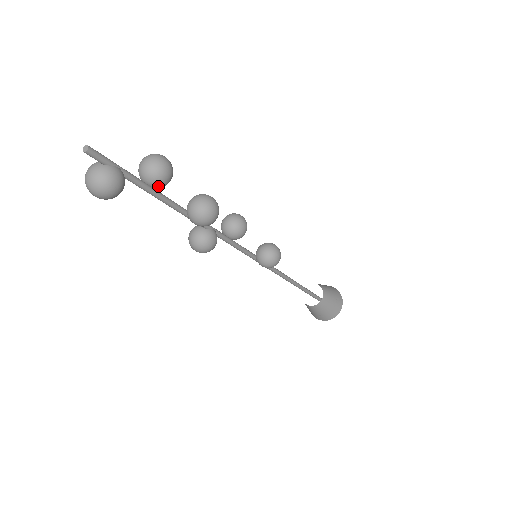
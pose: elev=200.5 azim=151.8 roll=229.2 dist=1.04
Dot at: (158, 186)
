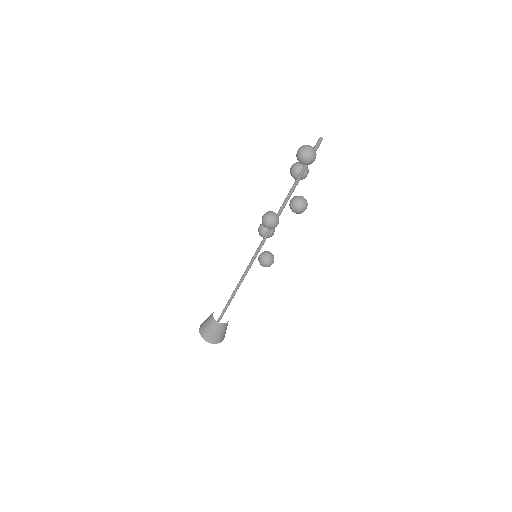
Dot at: occluded
